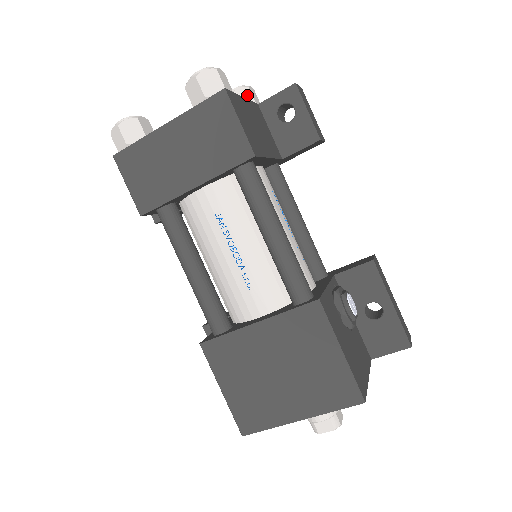
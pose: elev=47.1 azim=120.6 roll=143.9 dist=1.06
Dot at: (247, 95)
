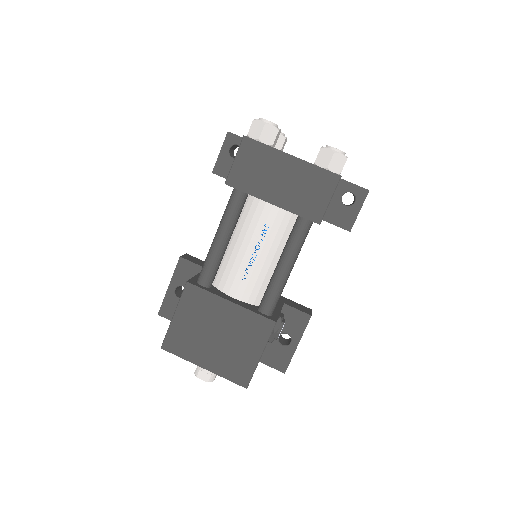
Dot at: occluded
